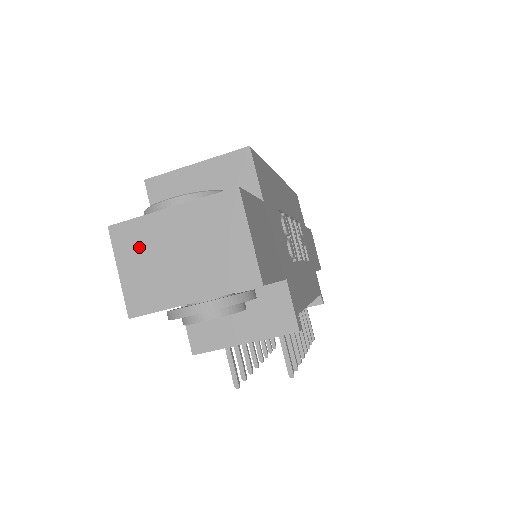
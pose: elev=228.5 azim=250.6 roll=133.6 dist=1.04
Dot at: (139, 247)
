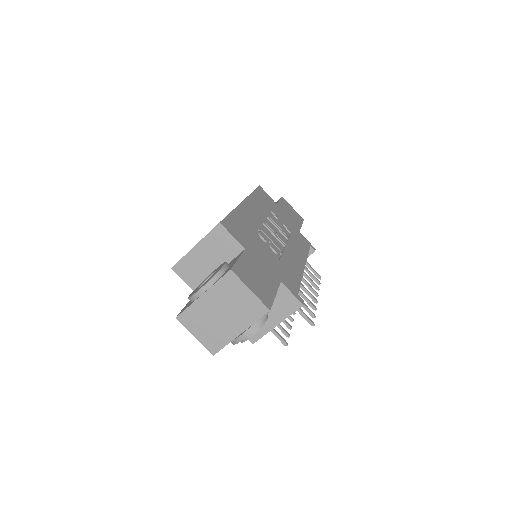
Dot at: (198, 321)
